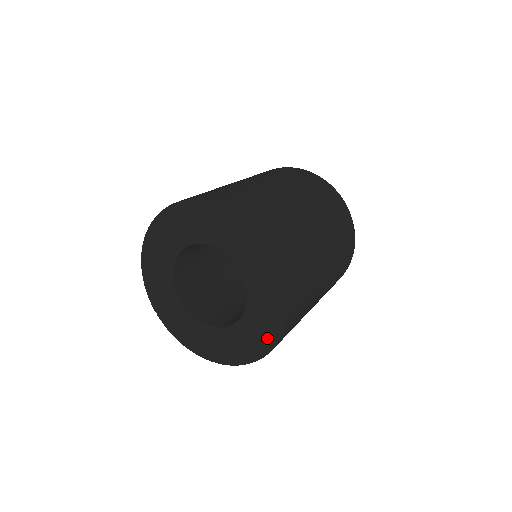
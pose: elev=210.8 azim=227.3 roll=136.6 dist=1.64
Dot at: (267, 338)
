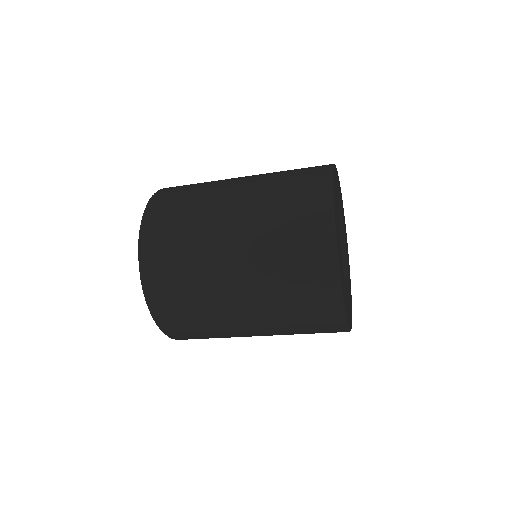
Dot at: occluded
